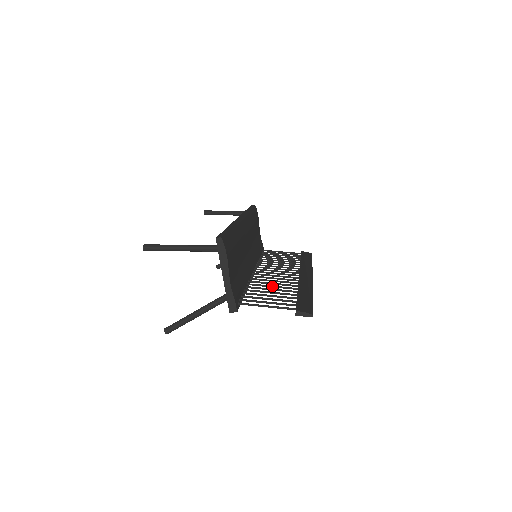
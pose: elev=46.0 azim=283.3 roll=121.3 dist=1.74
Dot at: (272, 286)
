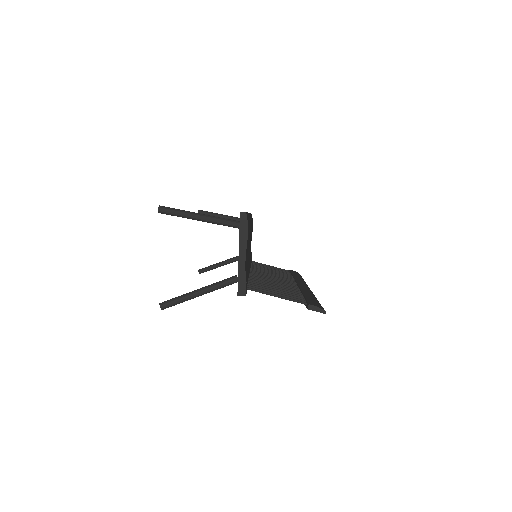
Dot at: (275, 284)
